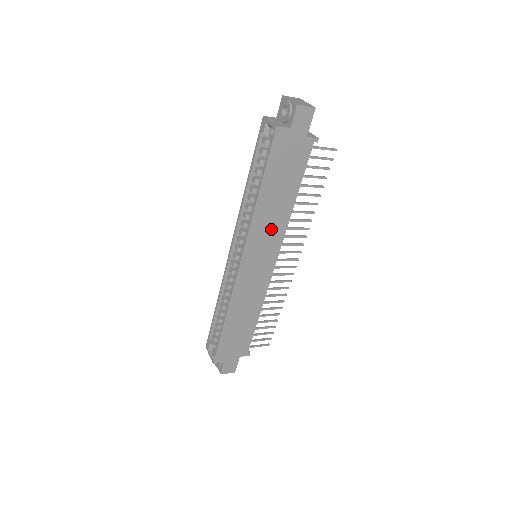
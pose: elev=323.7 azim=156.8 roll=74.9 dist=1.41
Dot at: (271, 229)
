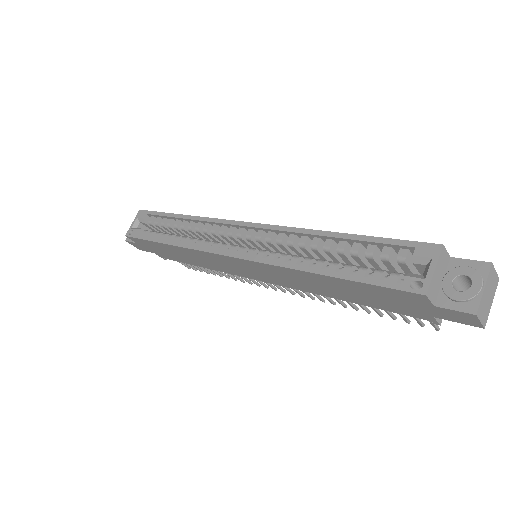
Dot at: (291, 280)
